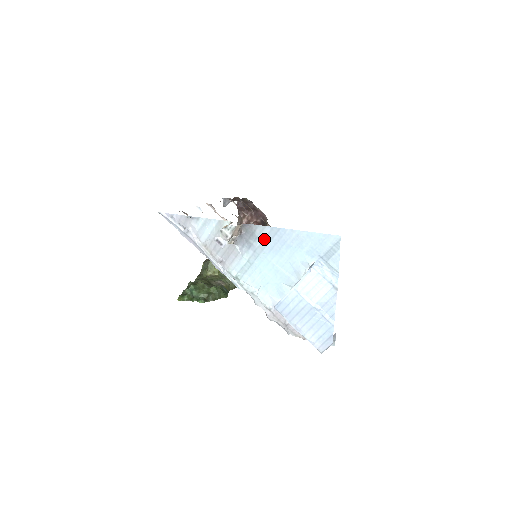
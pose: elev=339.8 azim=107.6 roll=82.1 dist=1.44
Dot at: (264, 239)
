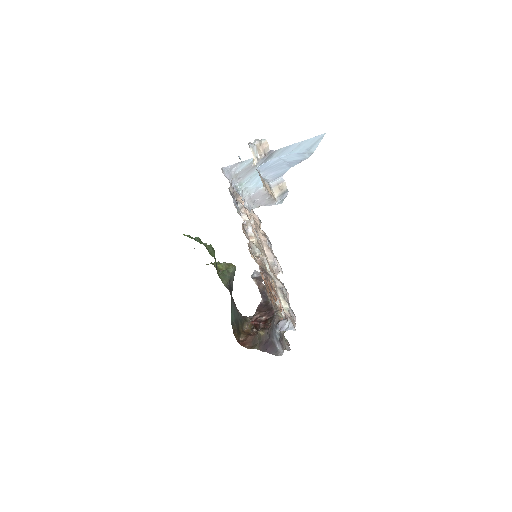
Dot at: (277, 155)
